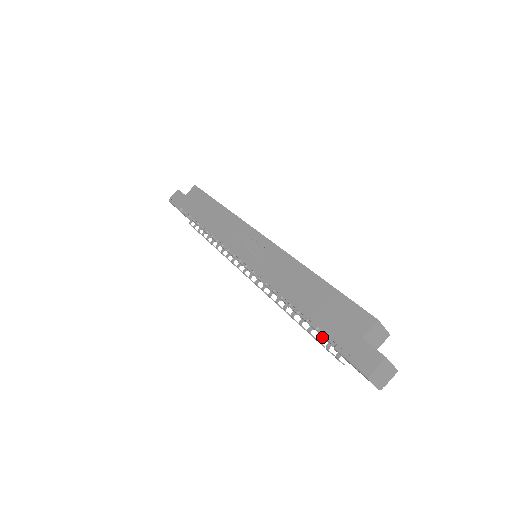
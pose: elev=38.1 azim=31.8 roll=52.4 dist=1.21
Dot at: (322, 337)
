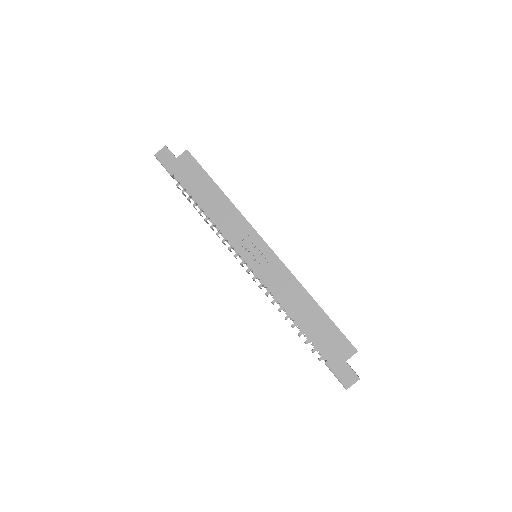
Dot at: occluded
